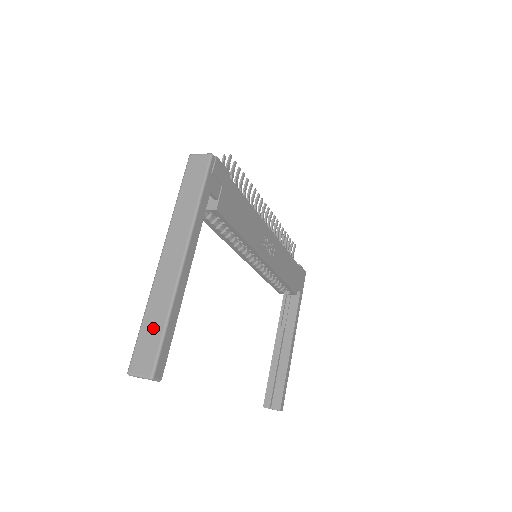
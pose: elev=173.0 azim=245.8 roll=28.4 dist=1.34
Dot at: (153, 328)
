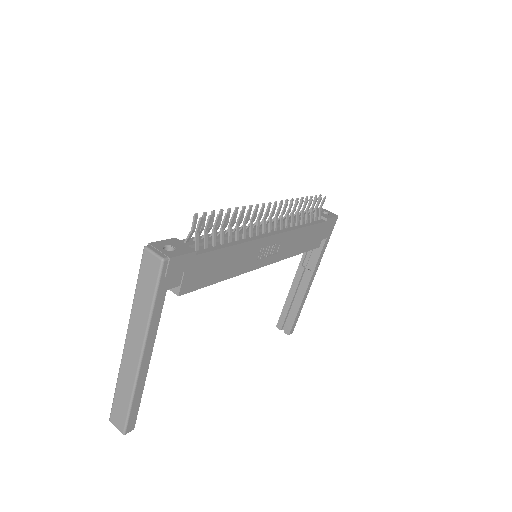
Dot at: (122, 401)
